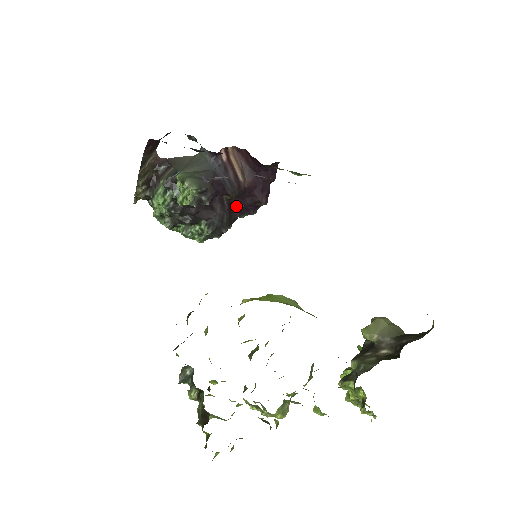
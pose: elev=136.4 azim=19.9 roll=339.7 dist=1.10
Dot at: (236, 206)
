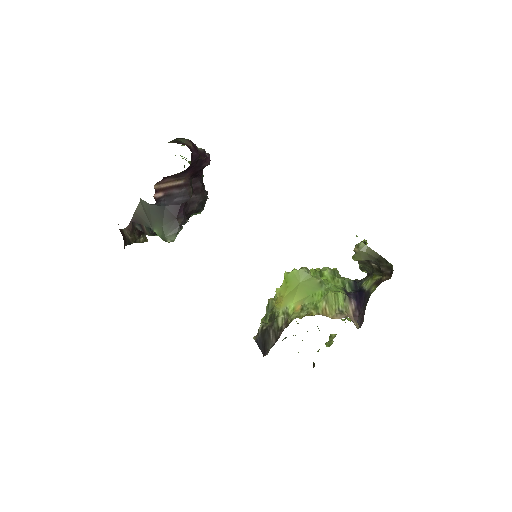
Dot at: (195, 180)
